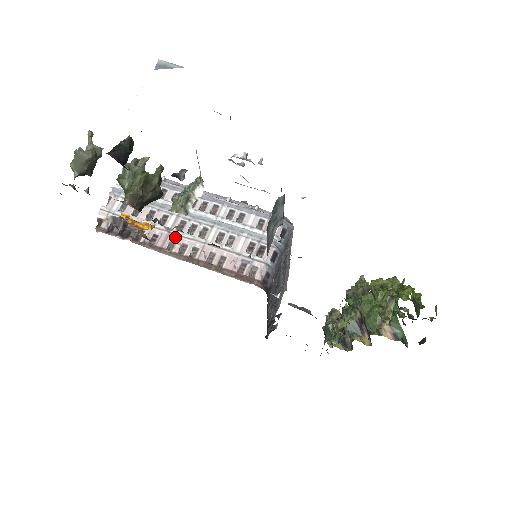
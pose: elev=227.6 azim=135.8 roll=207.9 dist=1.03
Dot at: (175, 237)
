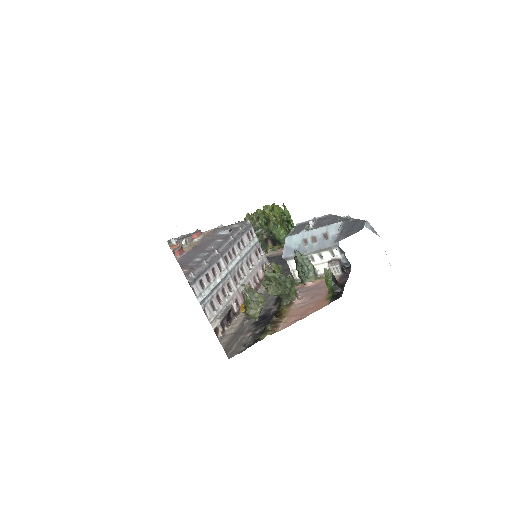
Dot at: (241, 289)
